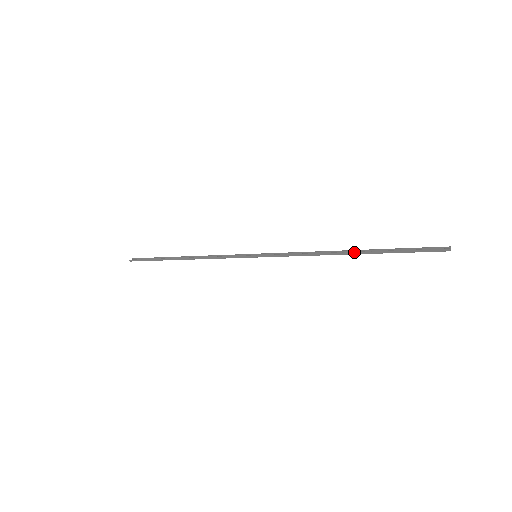
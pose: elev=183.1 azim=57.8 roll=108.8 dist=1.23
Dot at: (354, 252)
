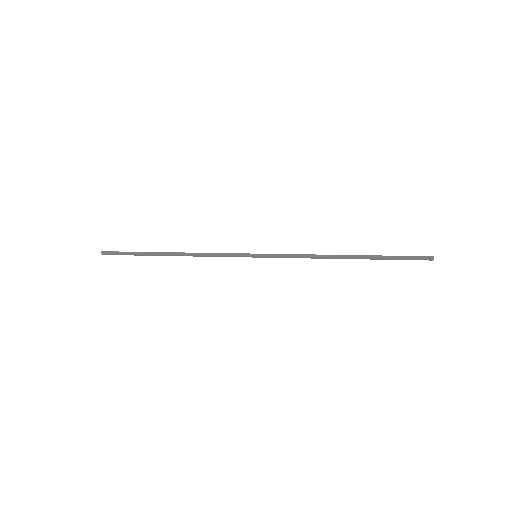
Dot at: (354, 256)
